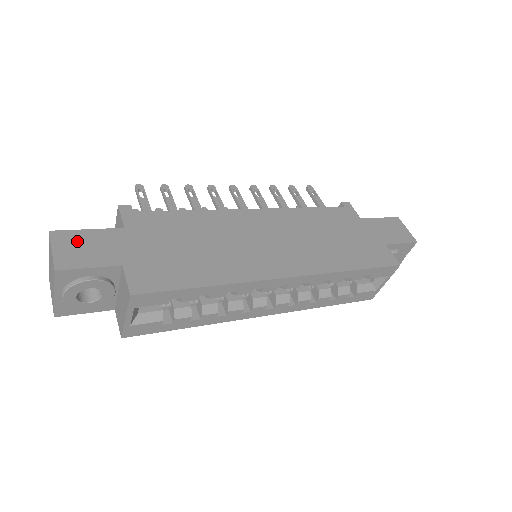
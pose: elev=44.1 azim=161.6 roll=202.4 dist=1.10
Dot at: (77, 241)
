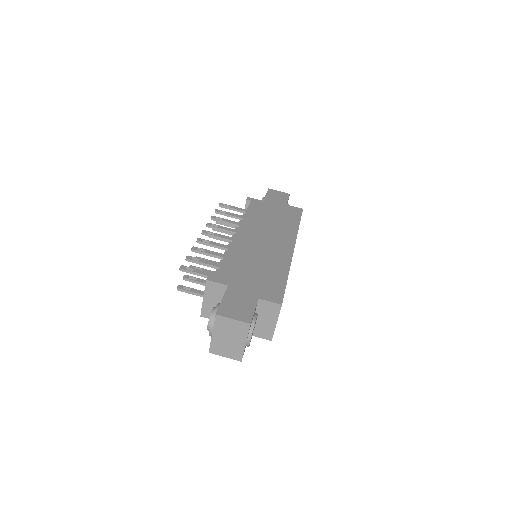
Dot at: (230, 307)
